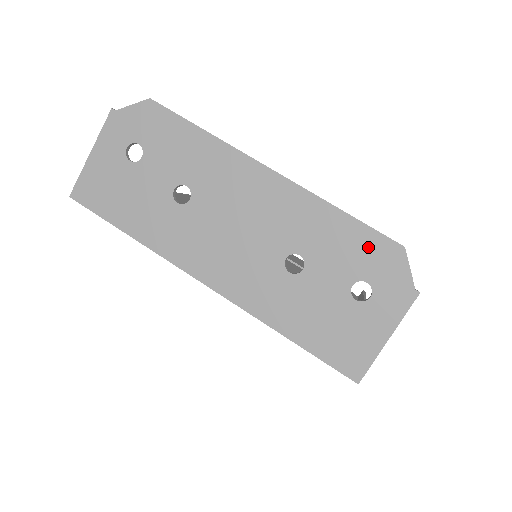
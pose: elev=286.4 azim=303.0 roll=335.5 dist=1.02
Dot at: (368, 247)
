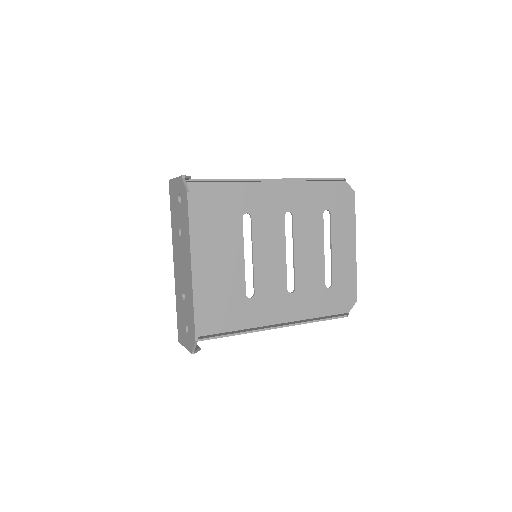
Dot at: (192, 326)
